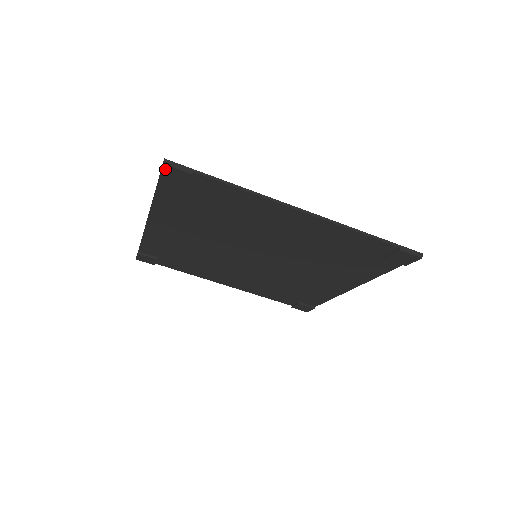
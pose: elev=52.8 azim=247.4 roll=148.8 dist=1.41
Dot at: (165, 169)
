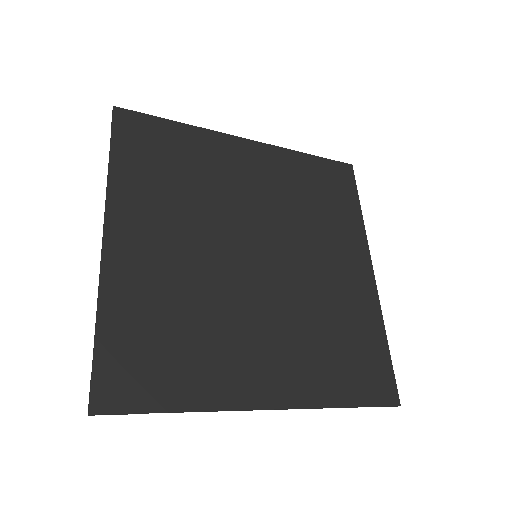
Dot at: (93, 403)
